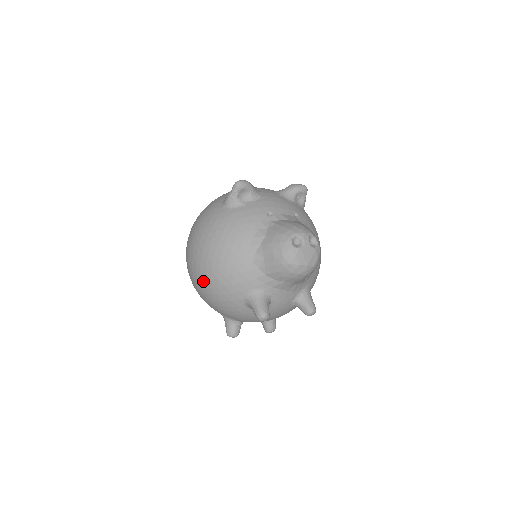
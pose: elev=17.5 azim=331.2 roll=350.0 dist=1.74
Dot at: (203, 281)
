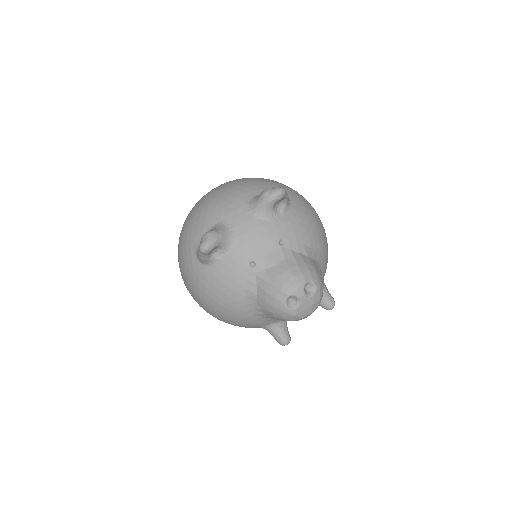
Dot at: occluded
